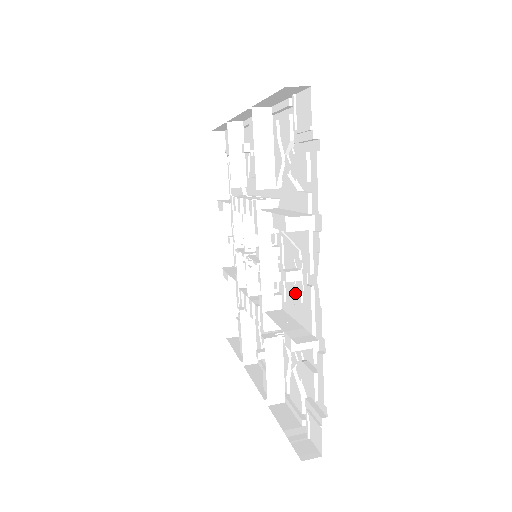
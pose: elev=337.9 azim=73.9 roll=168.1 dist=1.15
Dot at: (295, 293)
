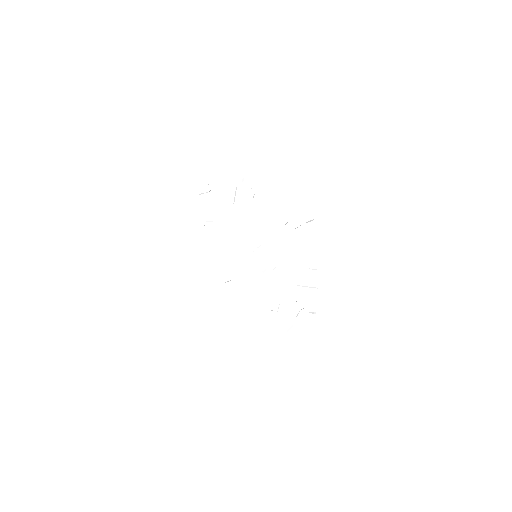
Dot at: occluded
